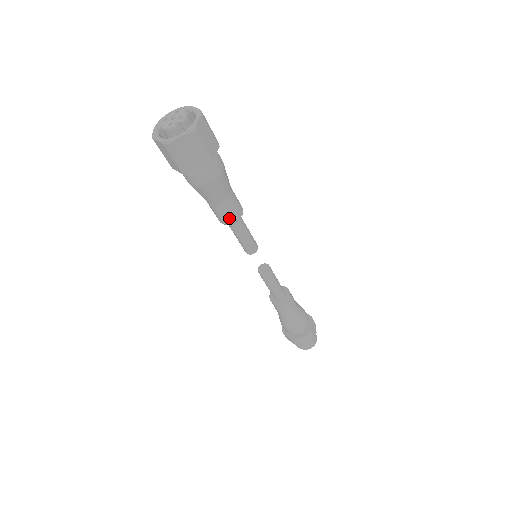
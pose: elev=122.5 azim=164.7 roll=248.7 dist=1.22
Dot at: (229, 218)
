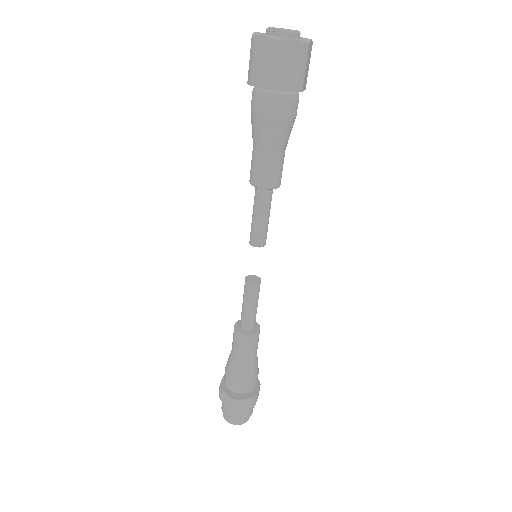
Dot at: (254, 176)
